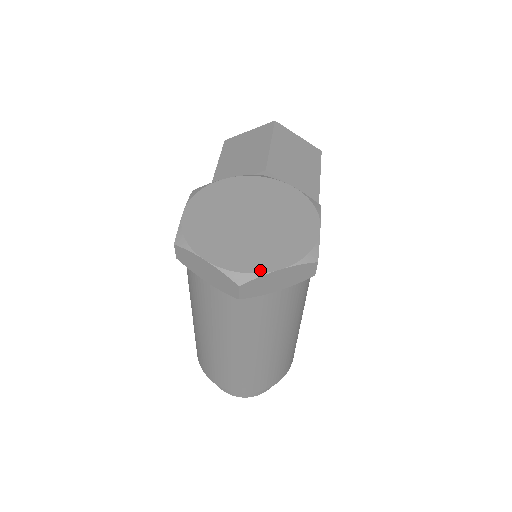
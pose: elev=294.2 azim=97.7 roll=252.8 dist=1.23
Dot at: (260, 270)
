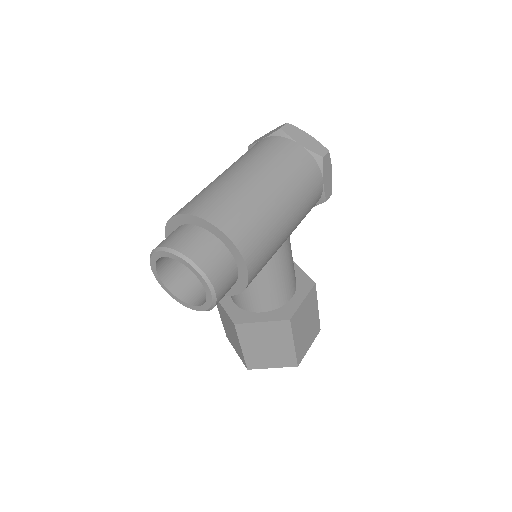
Dot at: (299, 131)
